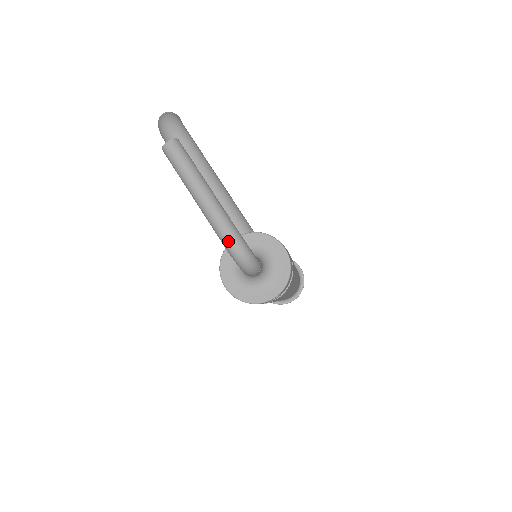
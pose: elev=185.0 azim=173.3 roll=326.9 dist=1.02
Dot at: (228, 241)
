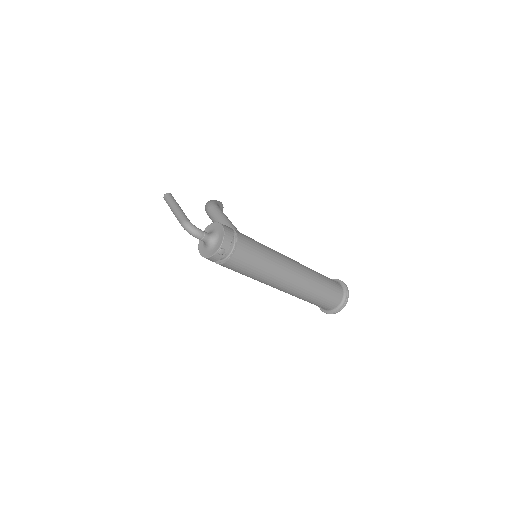
Dot at: (181, 223)
